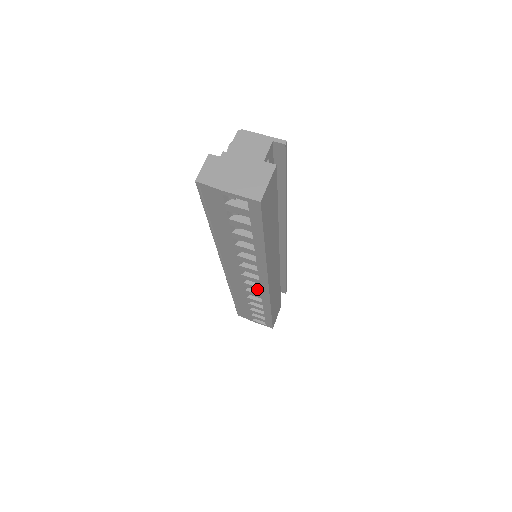
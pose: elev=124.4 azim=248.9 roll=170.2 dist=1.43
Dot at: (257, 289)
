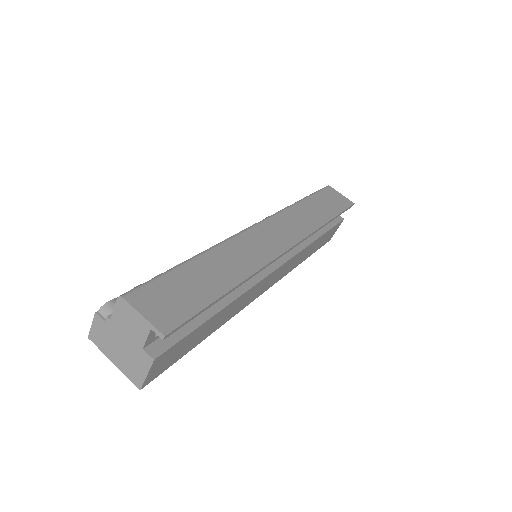
Dot at: occluded
